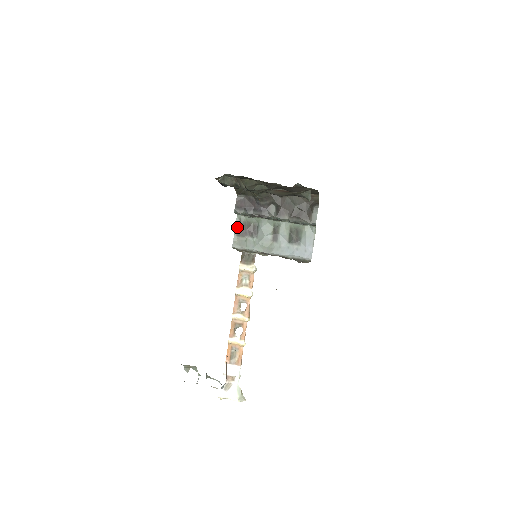
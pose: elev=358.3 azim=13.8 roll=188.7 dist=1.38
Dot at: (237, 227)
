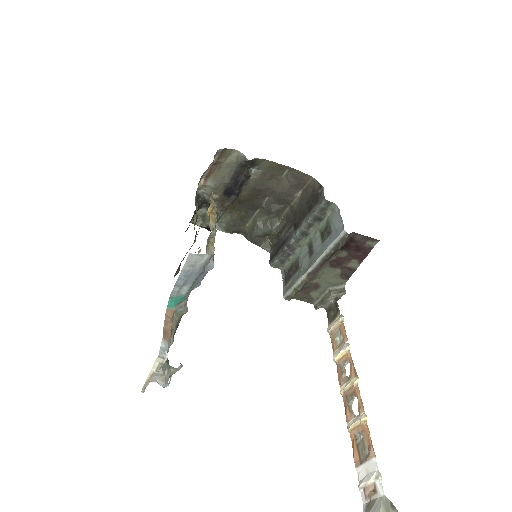
Dot at: (284, 279)
